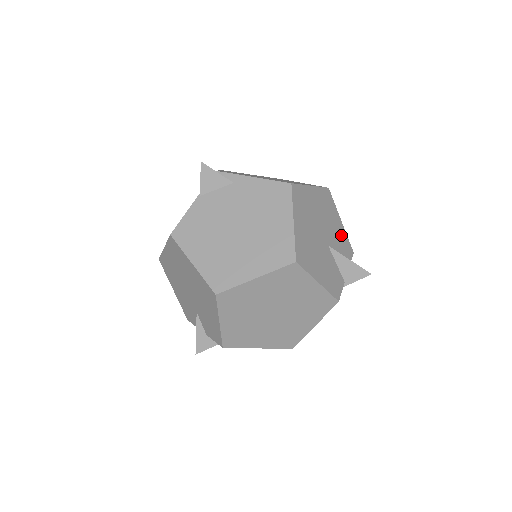
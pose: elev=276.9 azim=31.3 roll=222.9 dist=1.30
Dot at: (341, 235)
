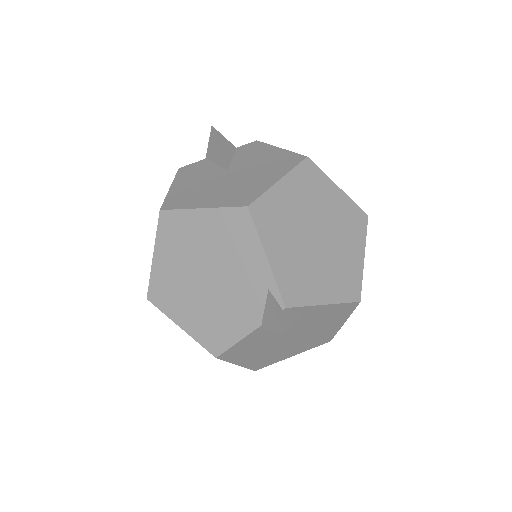
Dot at: occluded
